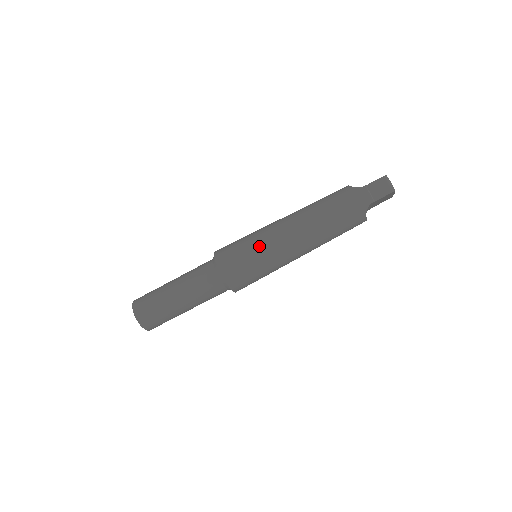
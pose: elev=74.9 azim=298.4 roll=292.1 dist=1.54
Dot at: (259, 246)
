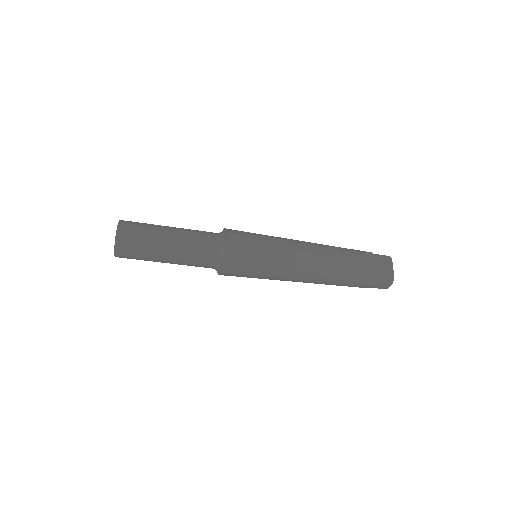
Dot at: (265, 277)
